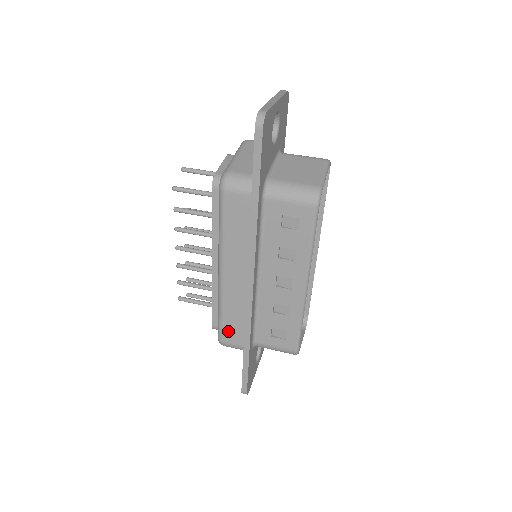
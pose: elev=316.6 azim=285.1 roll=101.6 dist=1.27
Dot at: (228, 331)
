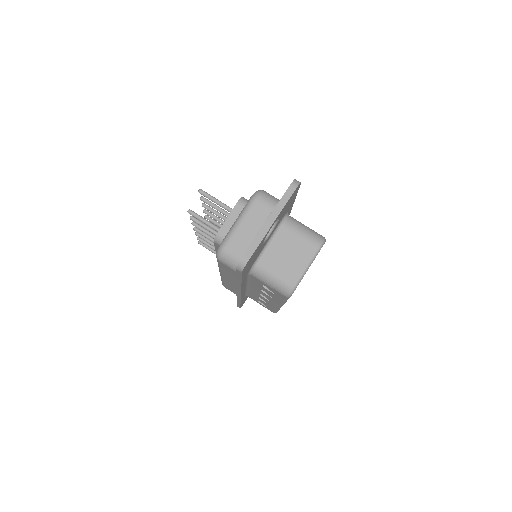
Dot at: (228, 288)
